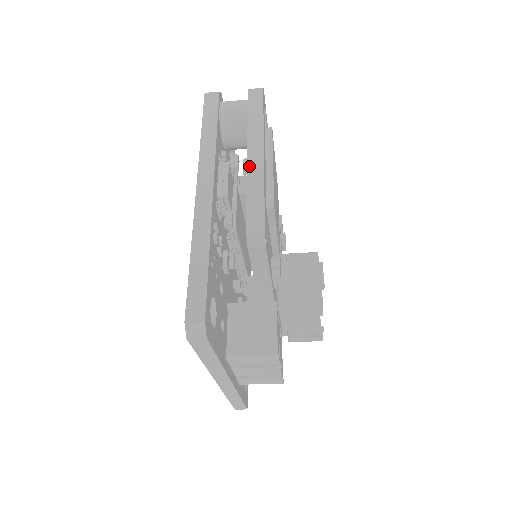
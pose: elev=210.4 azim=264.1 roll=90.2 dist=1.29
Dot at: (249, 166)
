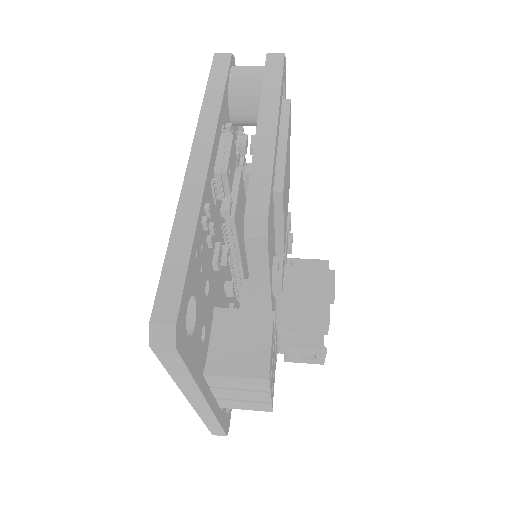
Dot at: (257, 139)
